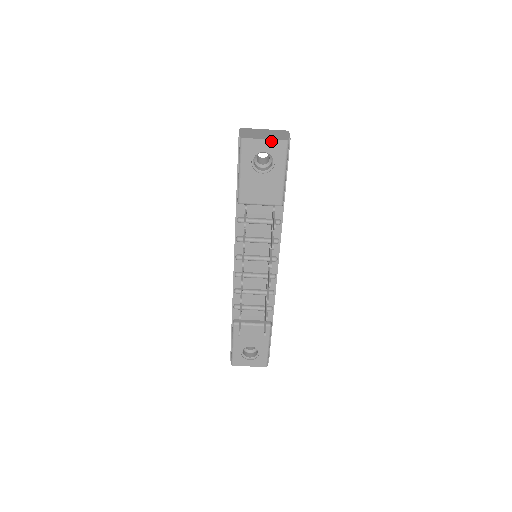
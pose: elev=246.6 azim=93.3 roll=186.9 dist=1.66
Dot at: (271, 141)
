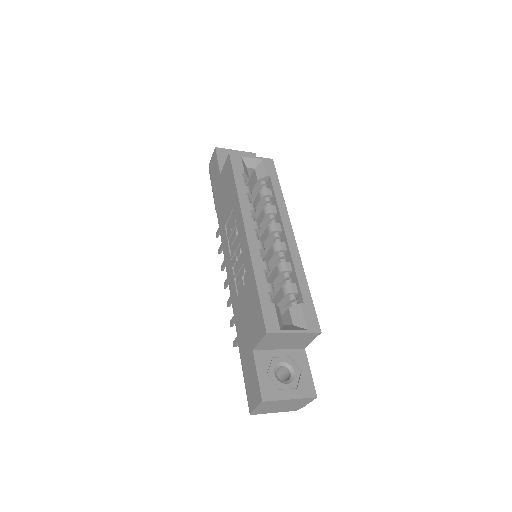
Dot at: (280, 411)
